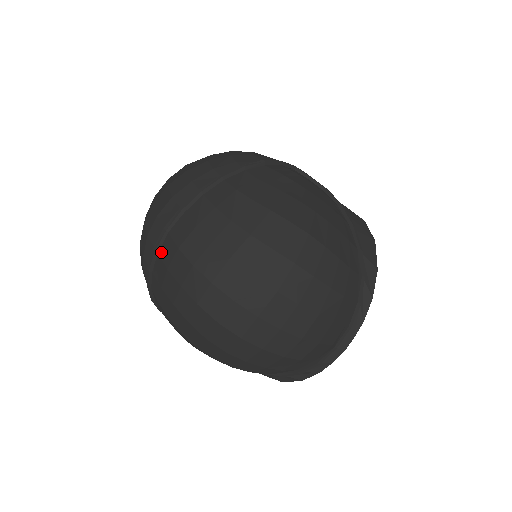
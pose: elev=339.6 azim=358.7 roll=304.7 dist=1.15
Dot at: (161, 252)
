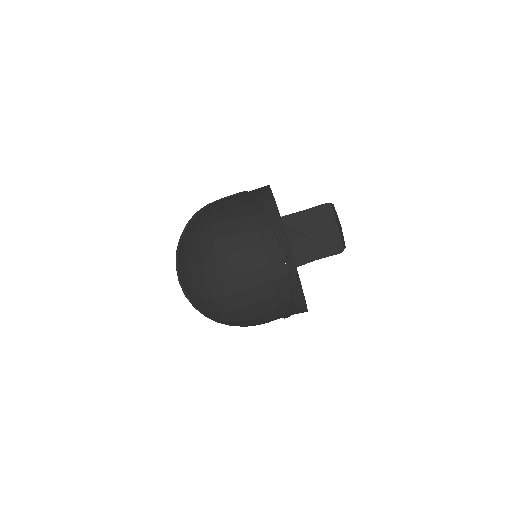
Dot at: (186, 294)
